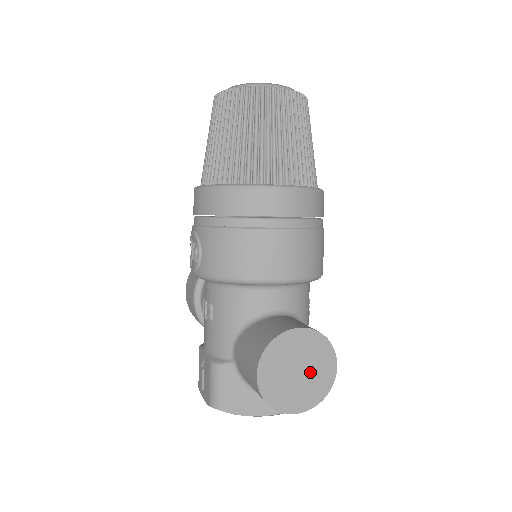
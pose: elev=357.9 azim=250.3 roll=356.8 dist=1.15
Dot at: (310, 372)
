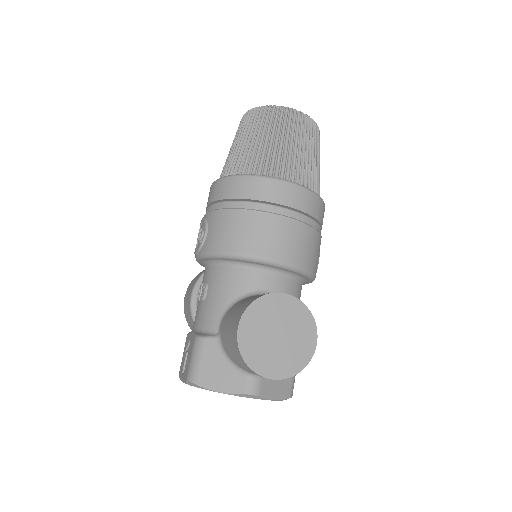
Dot at: (290, 340)
